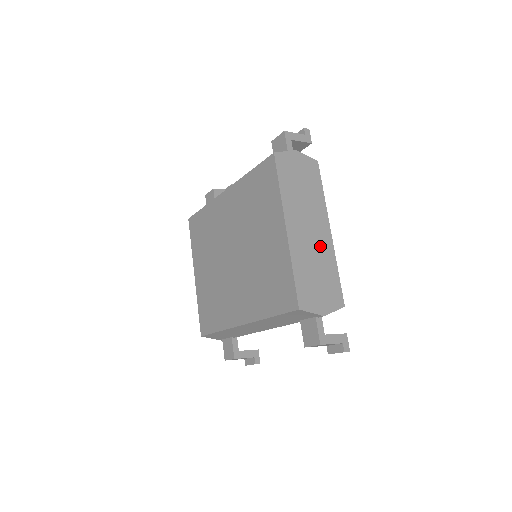
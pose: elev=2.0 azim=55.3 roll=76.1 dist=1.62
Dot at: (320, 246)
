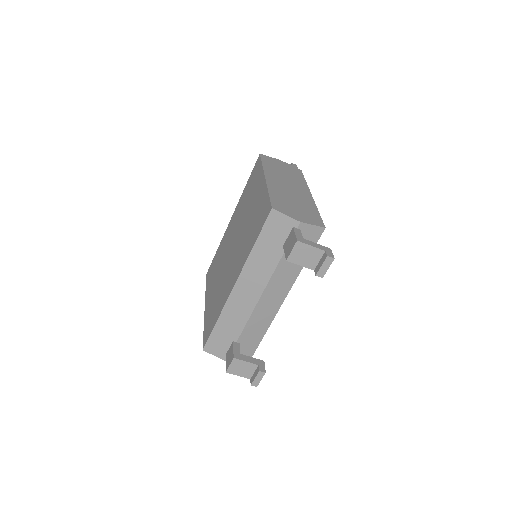
Dot at: (299, 196)
